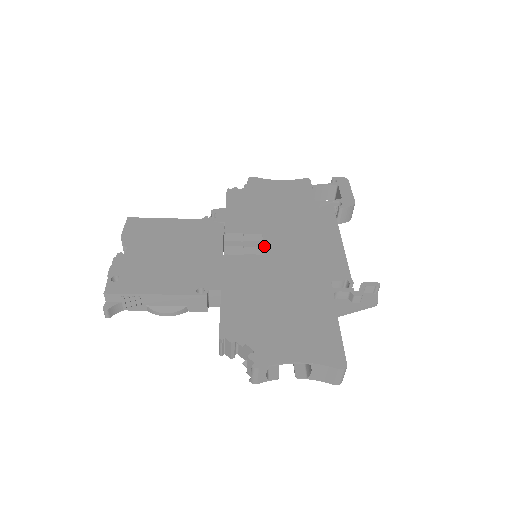
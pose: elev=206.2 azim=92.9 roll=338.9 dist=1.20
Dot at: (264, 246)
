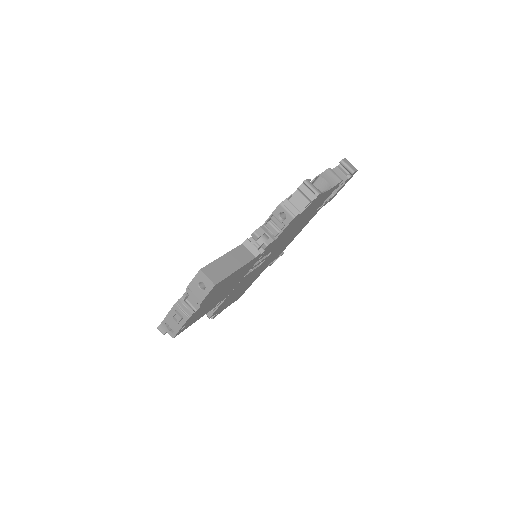
Dot at: occluded
